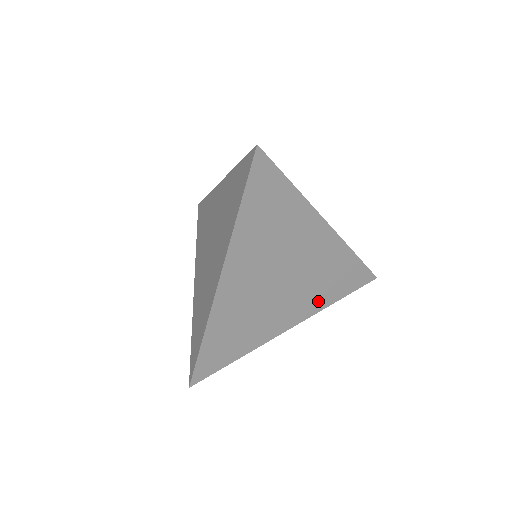
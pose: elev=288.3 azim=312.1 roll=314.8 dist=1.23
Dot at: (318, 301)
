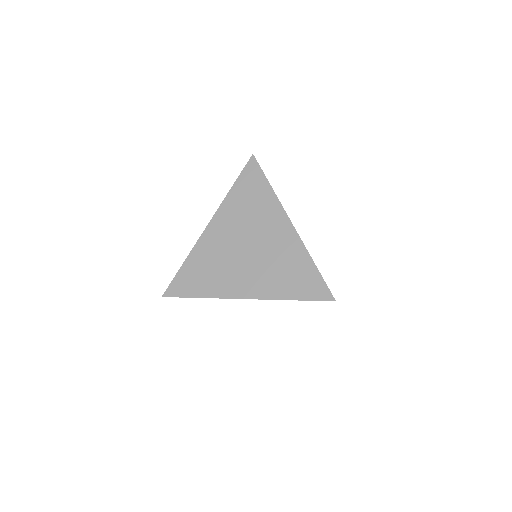
Dot at: occluded
